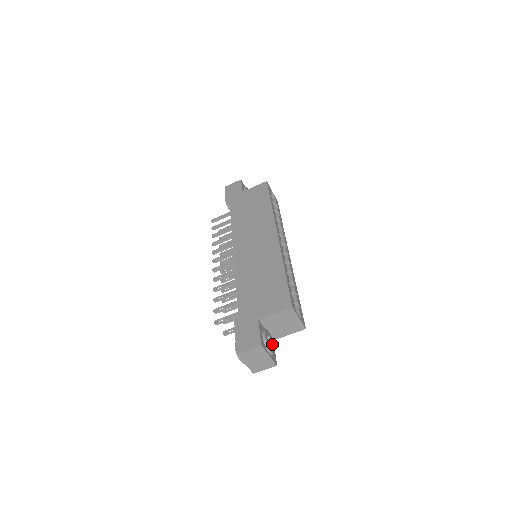
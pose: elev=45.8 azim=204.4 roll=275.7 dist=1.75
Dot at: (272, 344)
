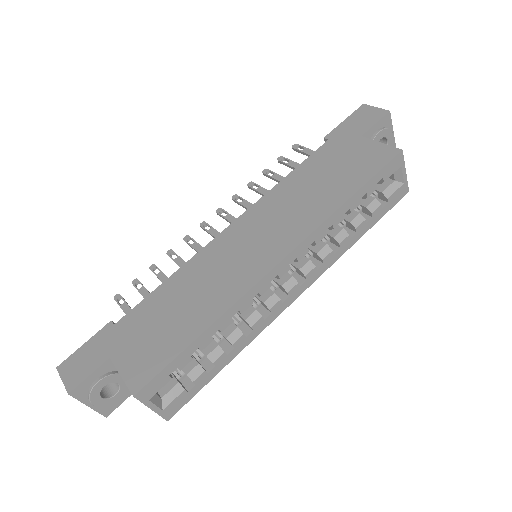
Dot at: (116, 393)
